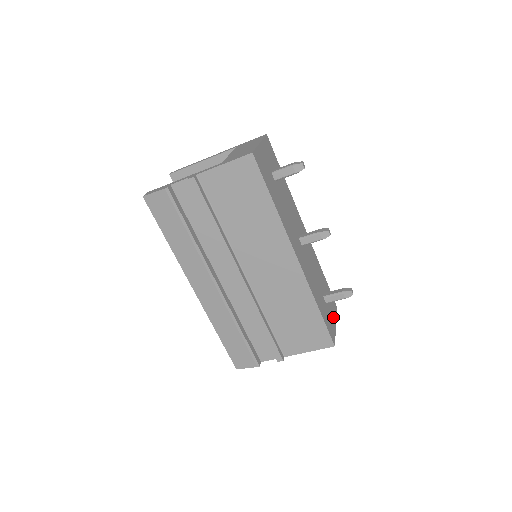
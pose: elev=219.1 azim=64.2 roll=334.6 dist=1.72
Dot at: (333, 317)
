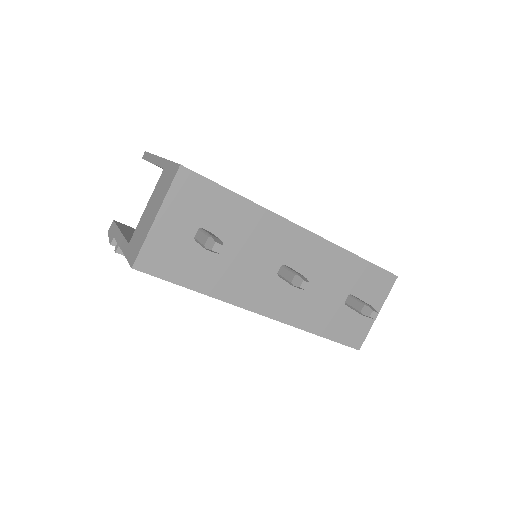
Dot at: occluded
